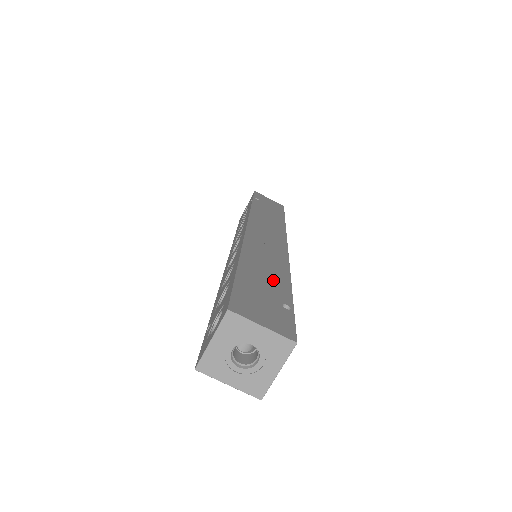
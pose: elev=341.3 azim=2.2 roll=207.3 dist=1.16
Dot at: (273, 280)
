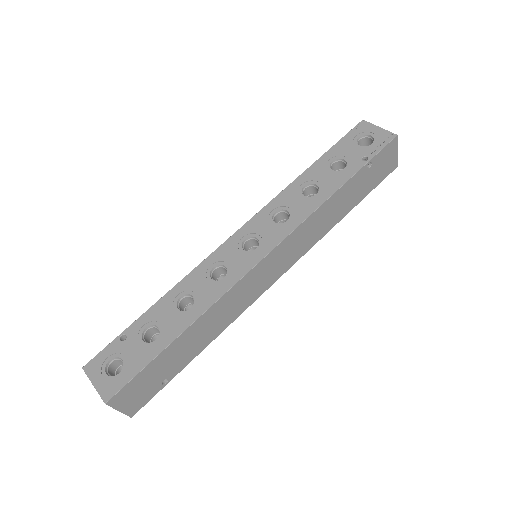
Dot at: (190, 350)
